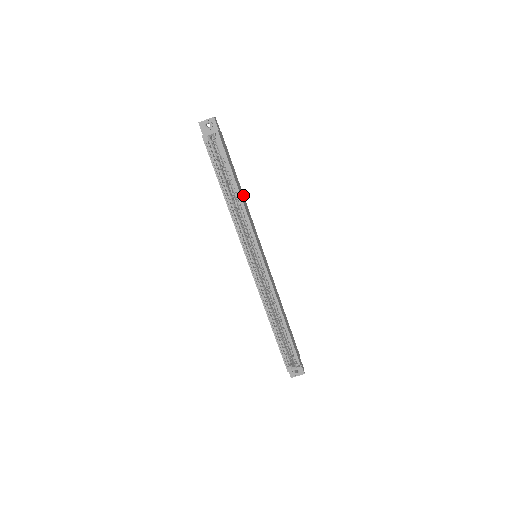
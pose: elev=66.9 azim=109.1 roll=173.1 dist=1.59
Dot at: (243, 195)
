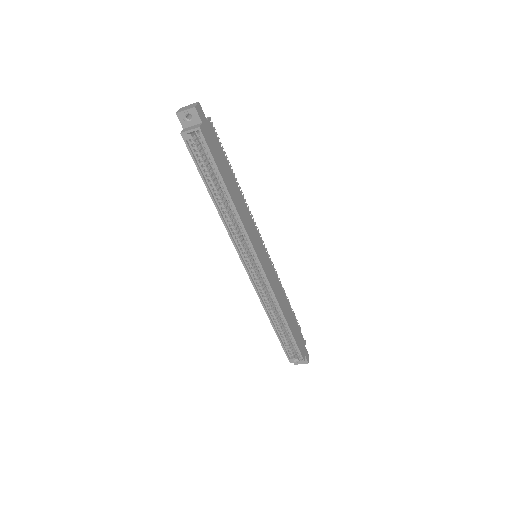
Dot at: (239, 192)
